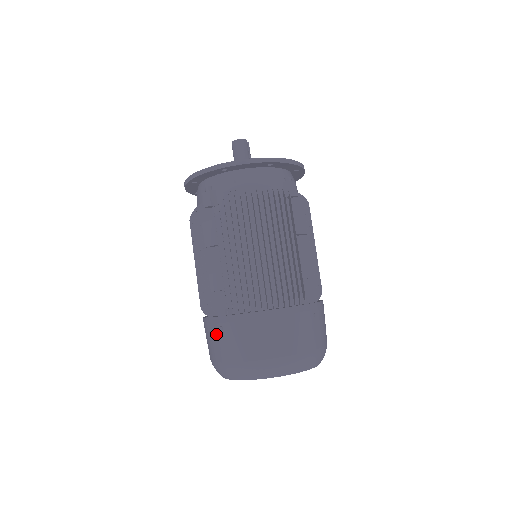
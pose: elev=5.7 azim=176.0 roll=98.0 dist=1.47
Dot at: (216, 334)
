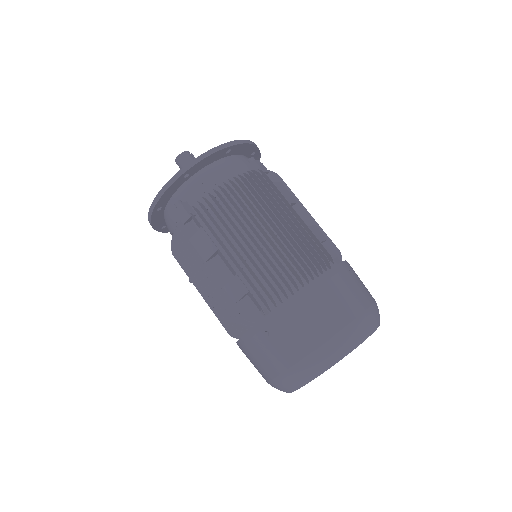
Dot at: (263, 344)
